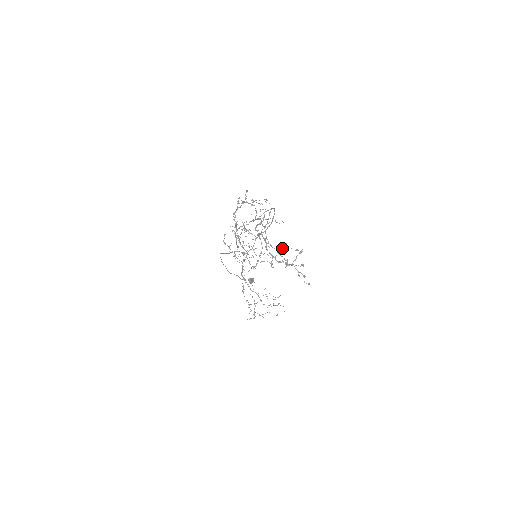
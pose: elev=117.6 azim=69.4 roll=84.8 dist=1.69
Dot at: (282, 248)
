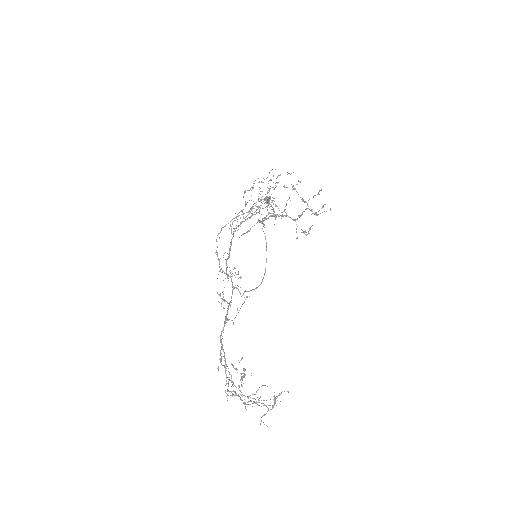
Dot at: (297, 184)
